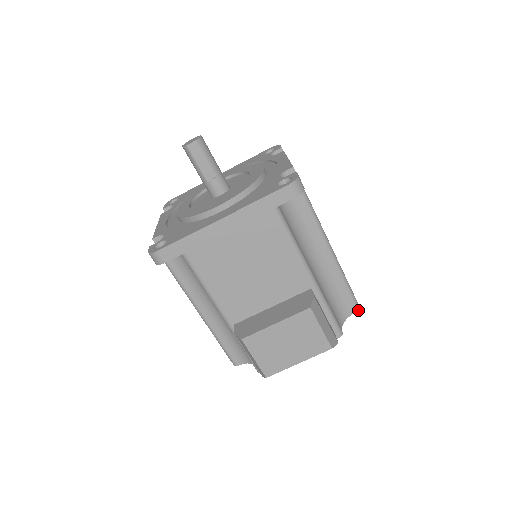
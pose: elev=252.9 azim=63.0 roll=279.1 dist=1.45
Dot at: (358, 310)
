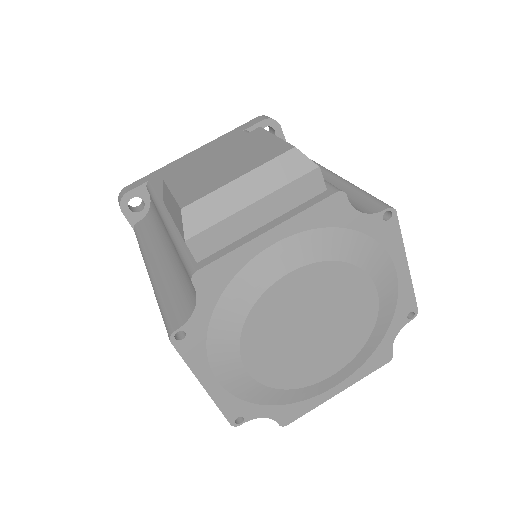
Dot at: (390, 207)
